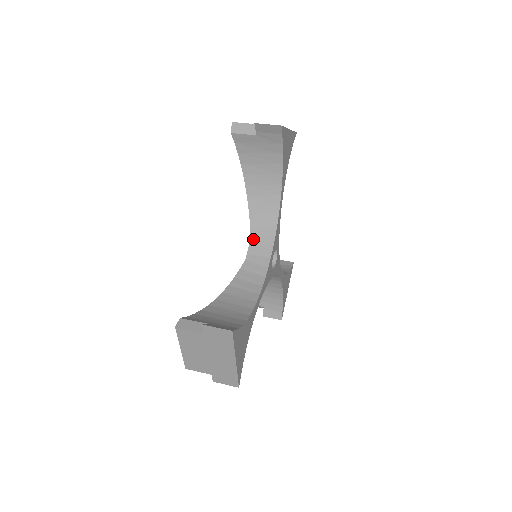
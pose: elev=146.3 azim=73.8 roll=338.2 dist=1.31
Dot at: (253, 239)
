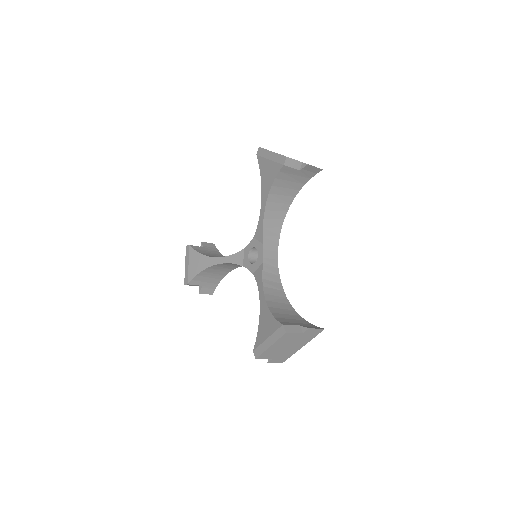
Dot at: (265, 245)
